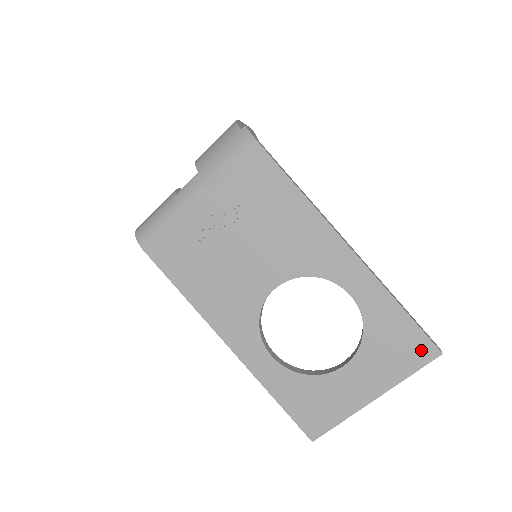
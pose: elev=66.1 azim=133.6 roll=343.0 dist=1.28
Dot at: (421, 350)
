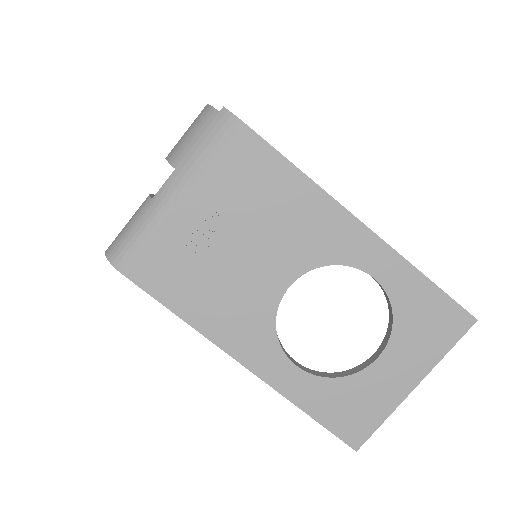
Dot at: (455, 321)
